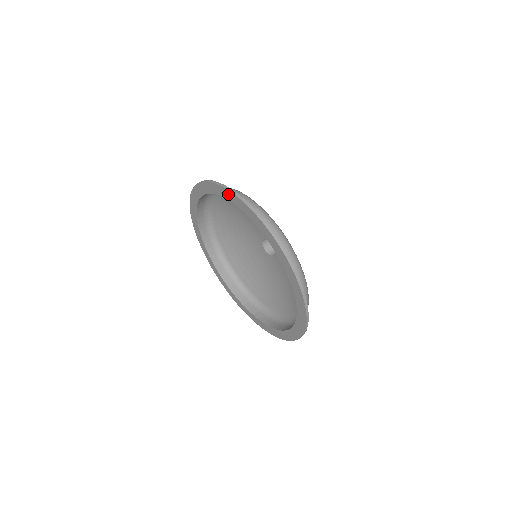
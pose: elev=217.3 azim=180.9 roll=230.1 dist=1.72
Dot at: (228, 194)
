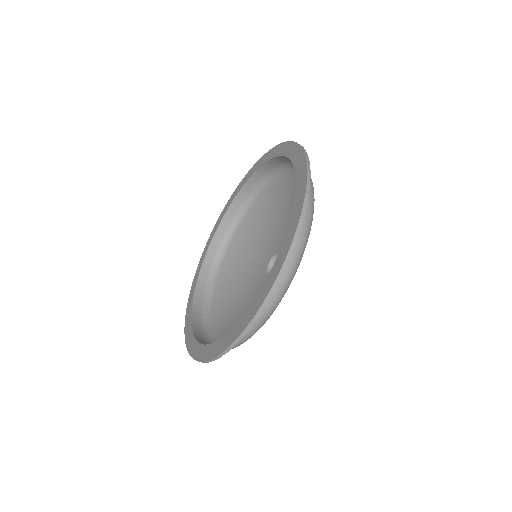
Dot at: (302, 167)
